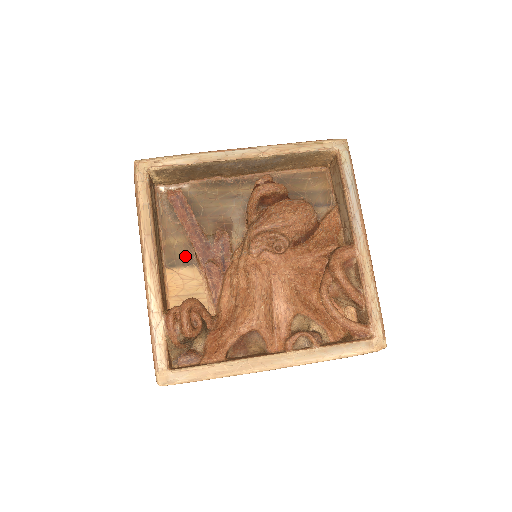
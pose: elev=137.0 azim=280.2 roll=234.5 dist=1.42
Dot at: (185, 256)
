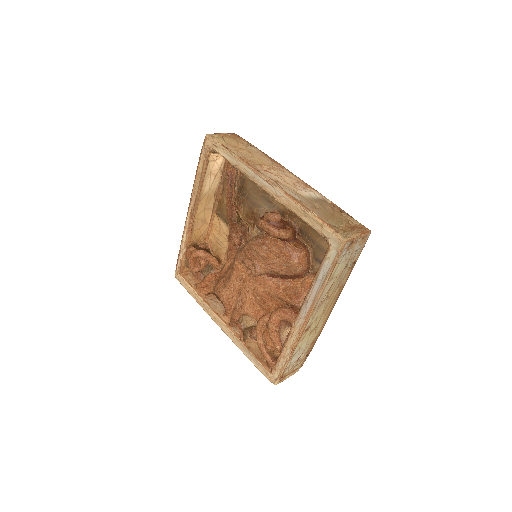
Dot at: (227, 216)
